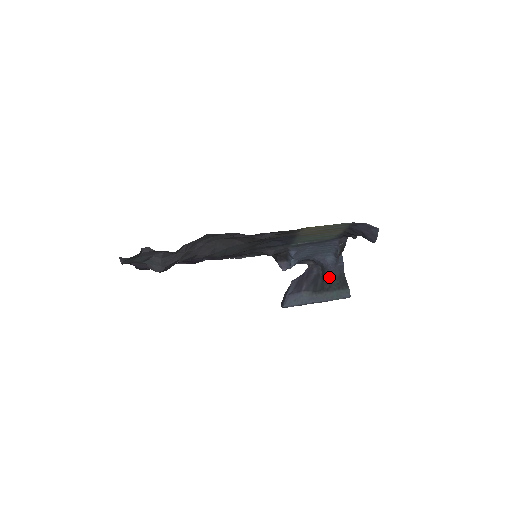
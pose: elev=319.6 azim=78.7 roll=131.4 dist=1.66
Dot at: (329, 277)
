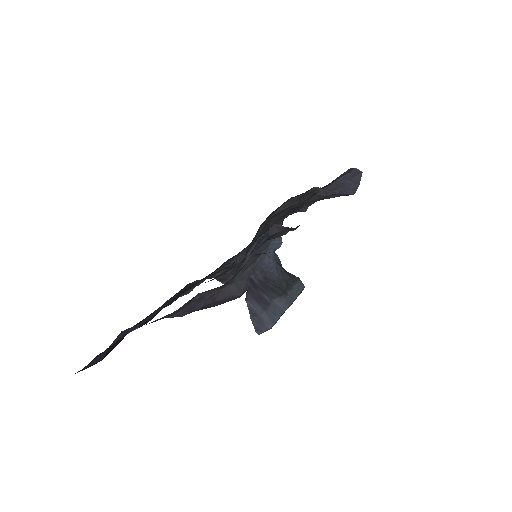
Dot at: (279, 275)
